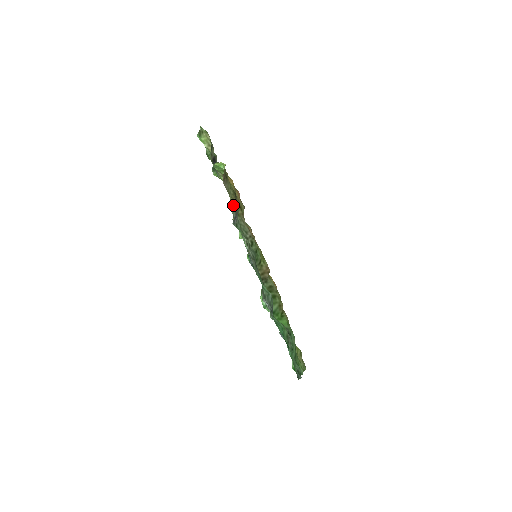
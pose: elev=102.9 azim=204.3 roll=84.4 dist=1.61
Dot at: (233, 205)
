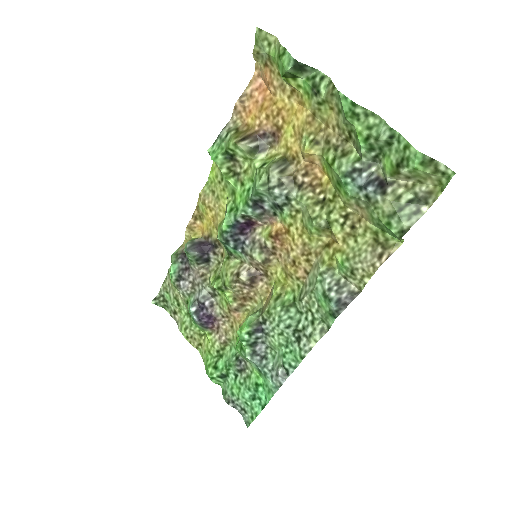
Dot at: (343, 269)
